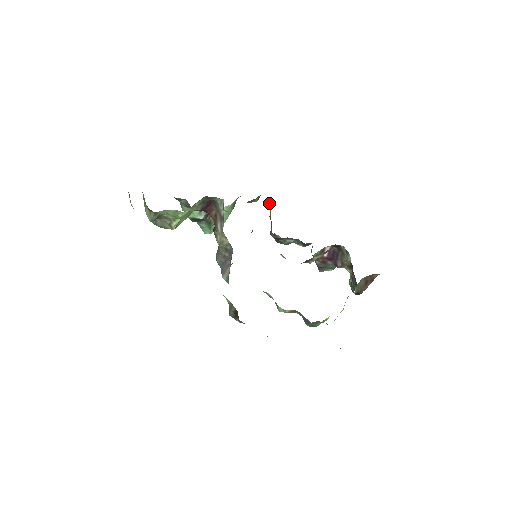
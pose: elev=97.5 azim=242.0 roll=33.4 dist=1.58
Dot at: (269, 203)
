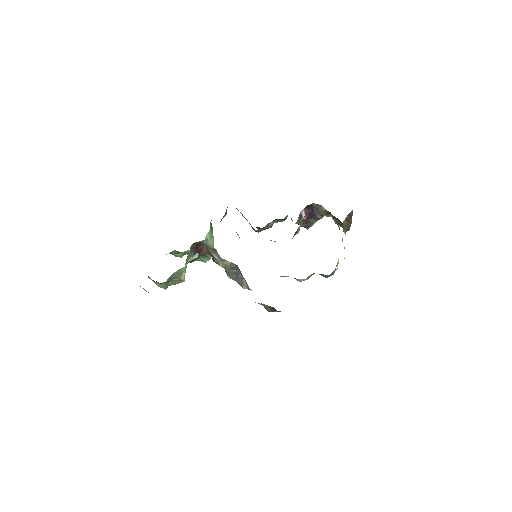
Dot at: (237, 209)
